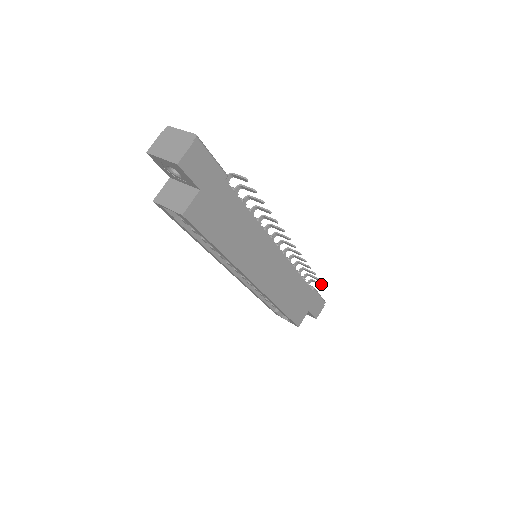
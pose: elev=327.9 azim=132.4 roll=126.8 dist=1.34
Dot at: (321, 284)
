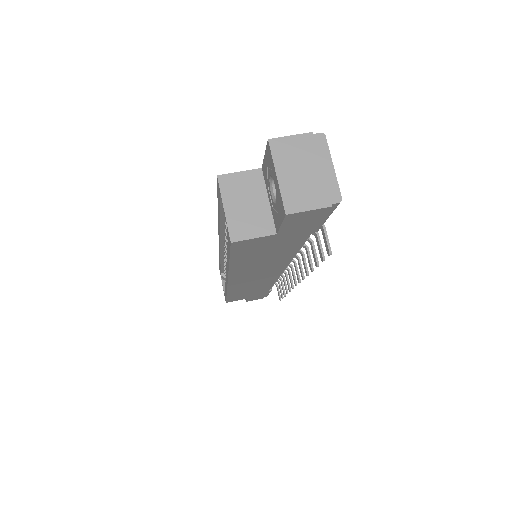
Dot at: (280, 298)
